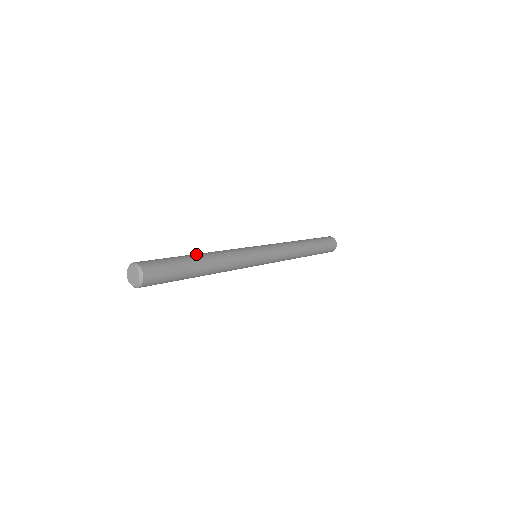
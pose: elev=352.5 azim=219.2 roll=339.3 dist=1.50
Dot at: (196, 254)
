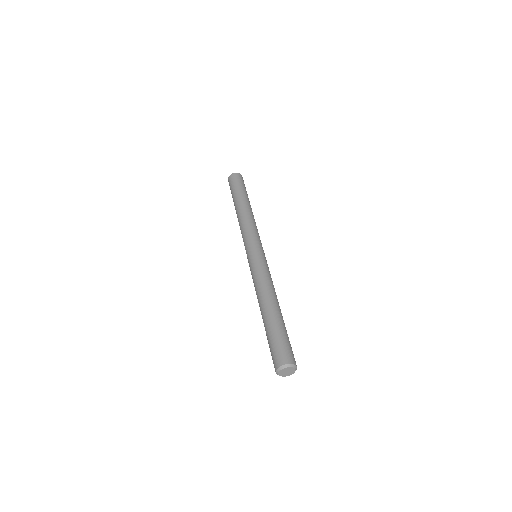
Dot at: (264, 312)
